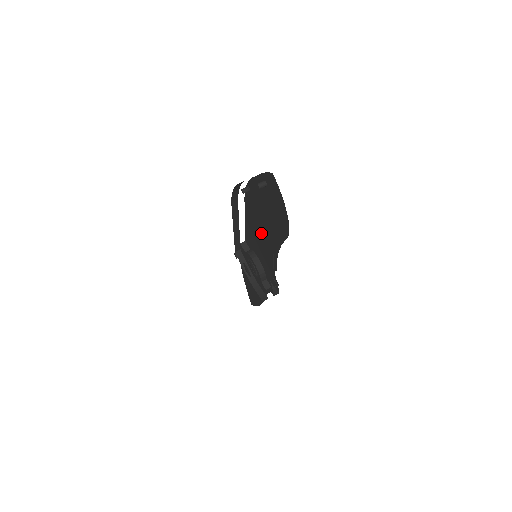
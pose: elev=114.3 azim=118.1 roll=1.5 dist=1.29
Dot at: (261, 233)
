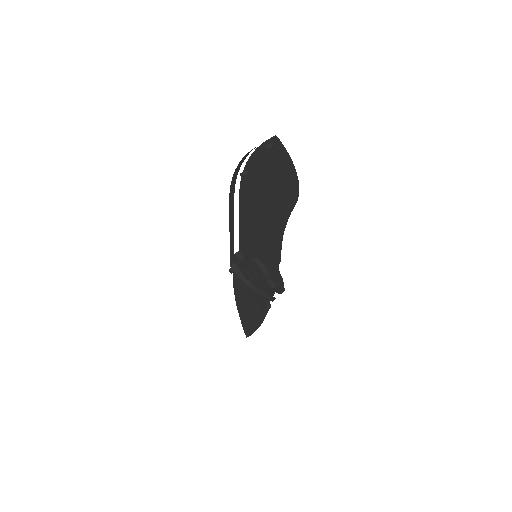
Dot at: (263, 219)
